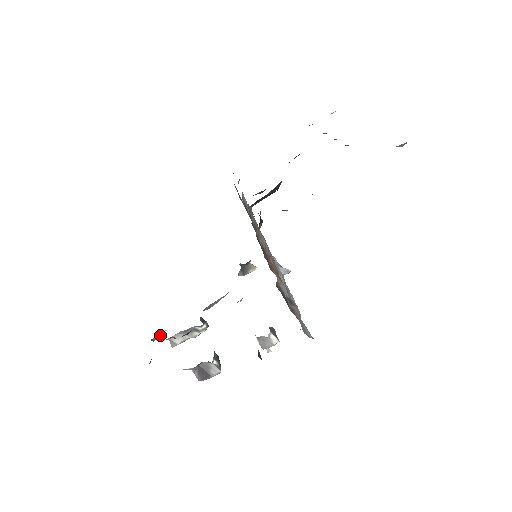
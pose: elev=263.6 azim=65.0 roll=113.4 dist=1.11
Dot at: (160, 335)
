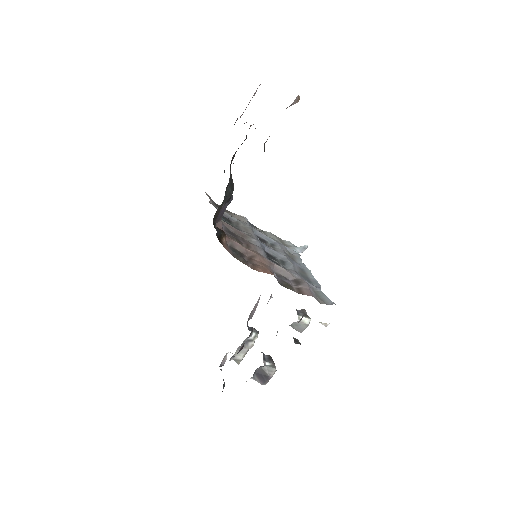
Dot at: (225, 358)
